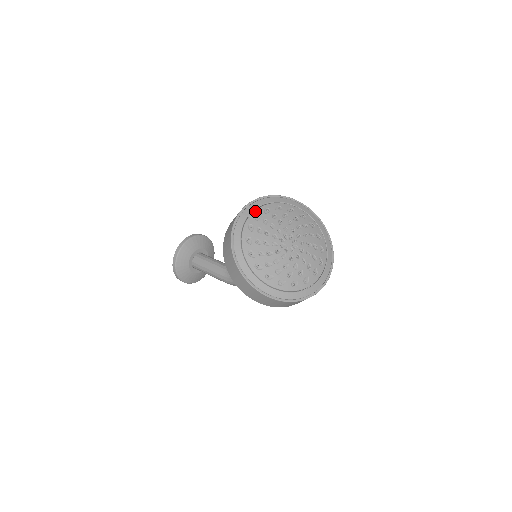
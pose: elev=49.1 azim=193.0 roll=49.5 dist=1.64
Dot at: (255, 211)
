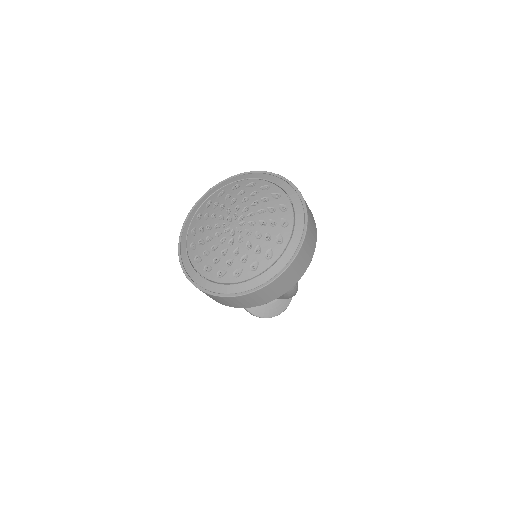
Dot at: (197, 212)
